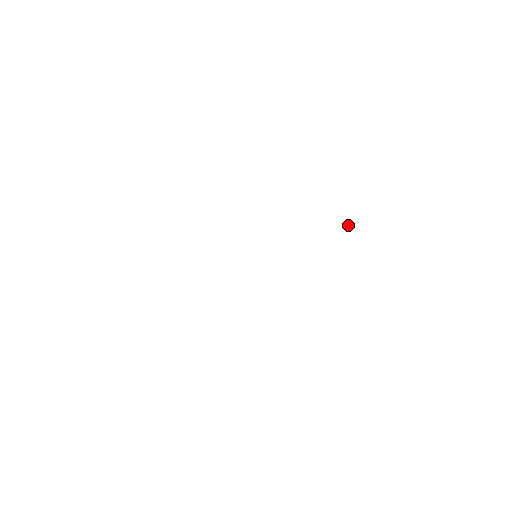
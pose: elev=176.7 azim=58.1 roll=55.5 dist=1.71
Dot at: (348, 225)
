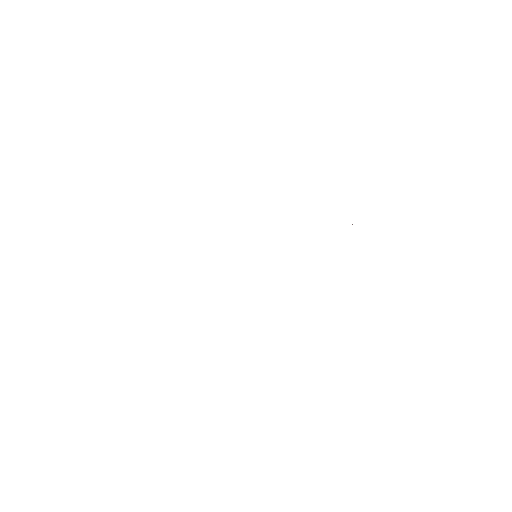
Dot at: (352, 224)
